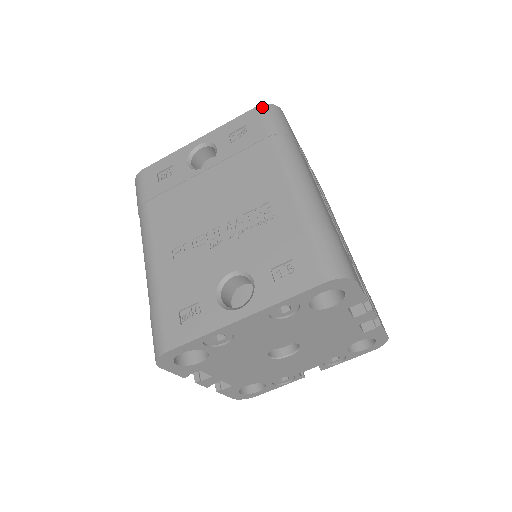
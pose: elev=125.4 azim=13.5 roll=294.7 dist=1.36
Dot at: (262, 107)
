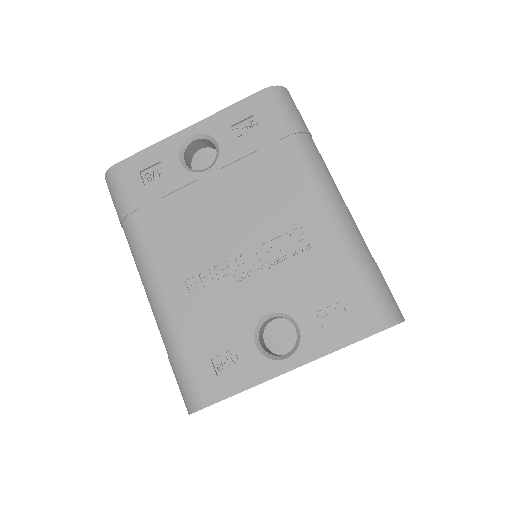
Dot at: (270, 91)
